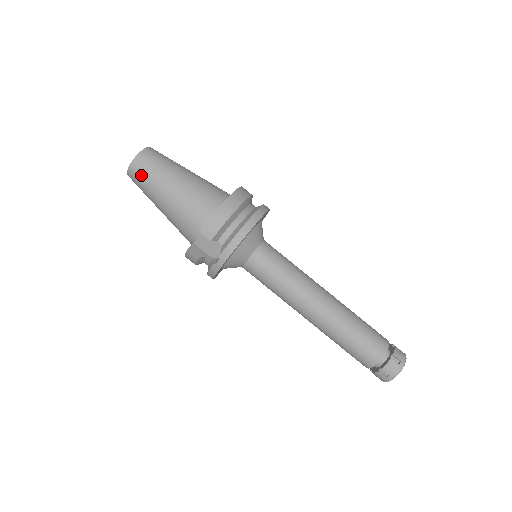
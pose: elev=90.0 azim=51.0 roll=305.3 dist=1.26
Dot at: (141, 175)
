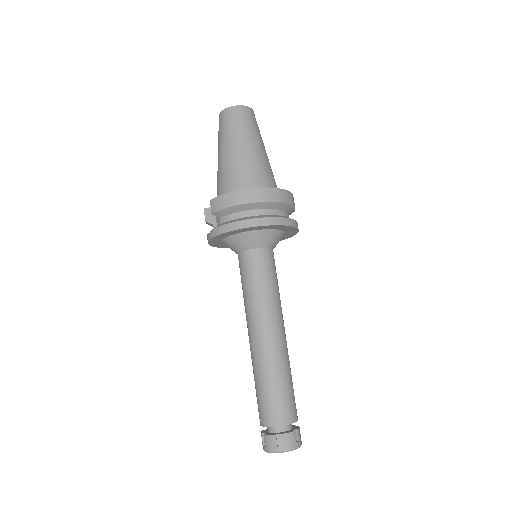
Dot at: (220, 126)
